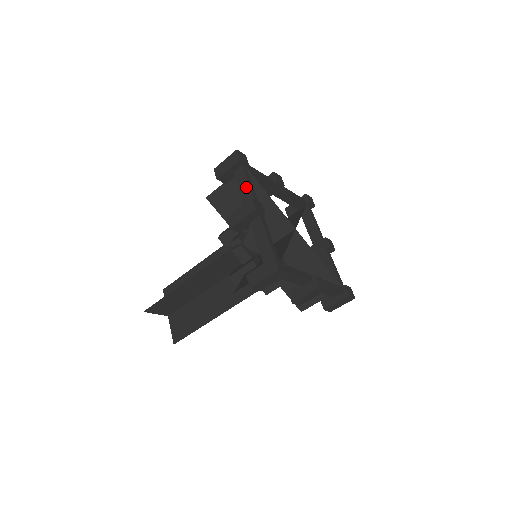
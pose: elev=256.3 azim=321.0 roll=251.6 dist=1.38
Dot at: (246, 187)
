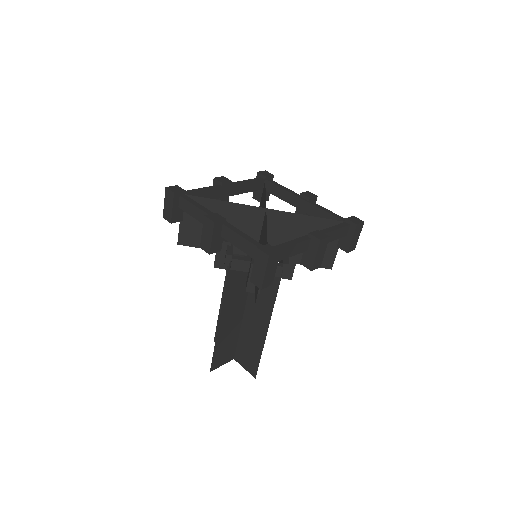
Dot at: (196, 210)
